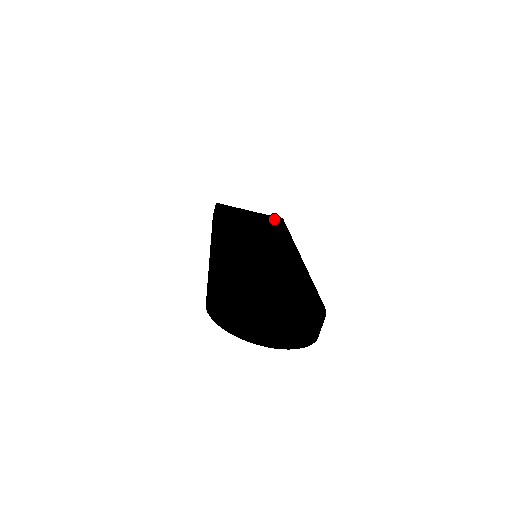
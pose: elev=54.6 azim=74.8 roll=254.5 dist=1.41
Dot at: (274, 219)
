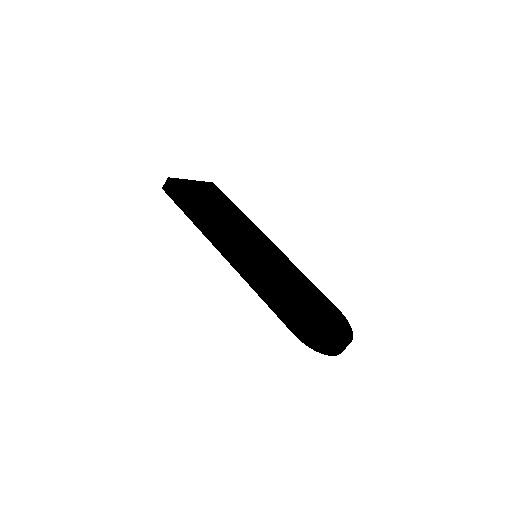
Dot at: (214, 188)
